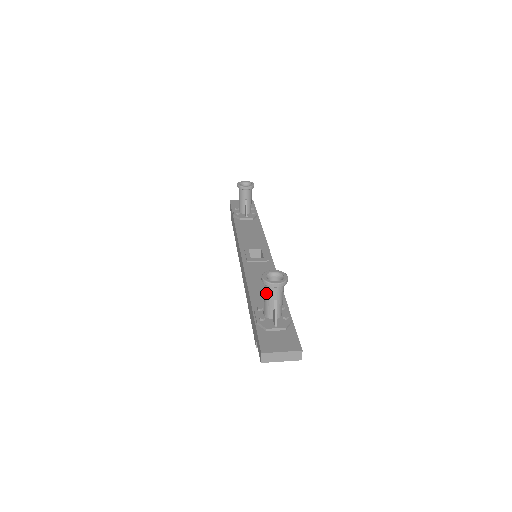
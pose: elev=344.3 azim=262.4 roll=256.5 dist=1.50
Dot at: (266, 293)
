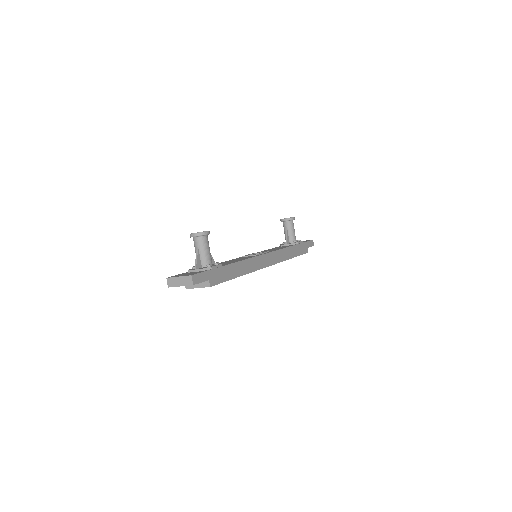
Dot at: (194, 246)
